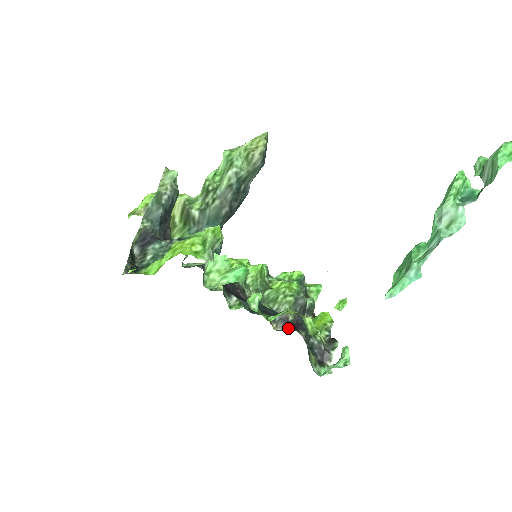
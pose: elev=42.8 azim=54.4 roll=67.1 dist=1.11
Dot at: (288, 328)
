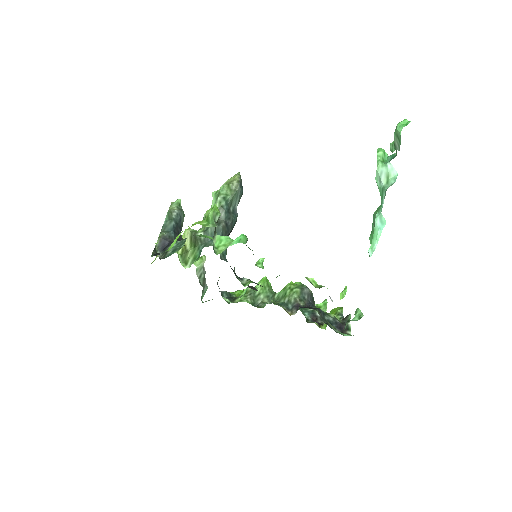
Dot at: occluded
